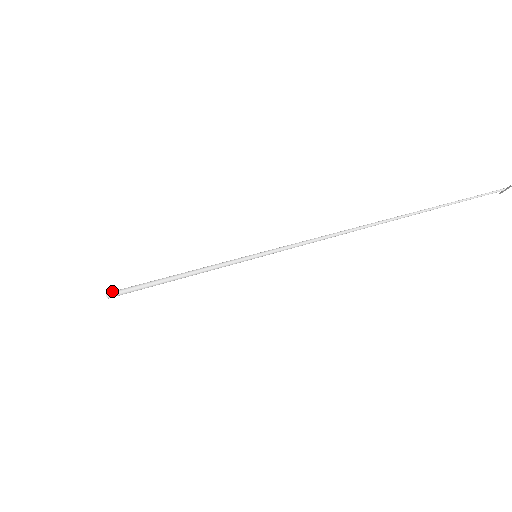
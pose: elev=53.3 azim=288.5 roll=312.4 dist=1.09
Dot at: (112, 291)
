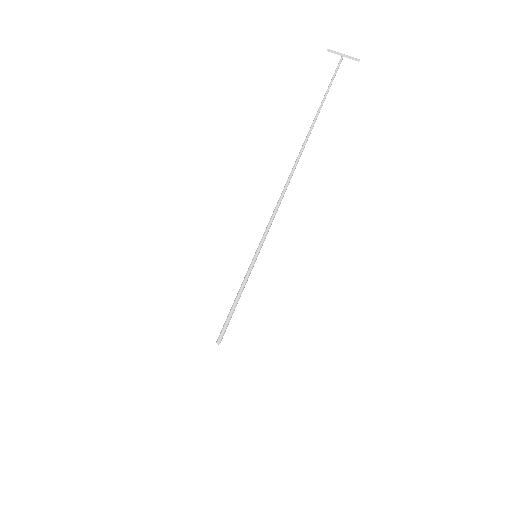
Dot at: occluded
